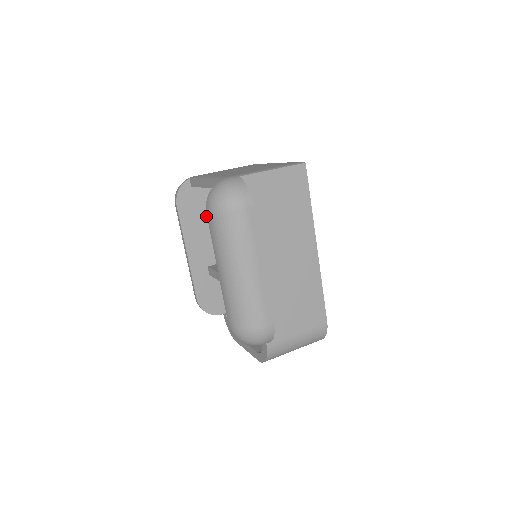
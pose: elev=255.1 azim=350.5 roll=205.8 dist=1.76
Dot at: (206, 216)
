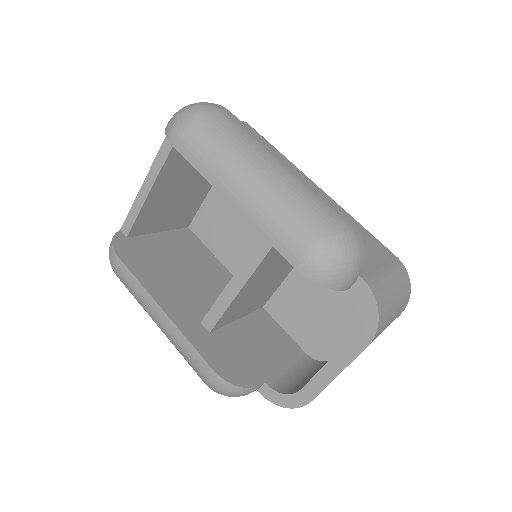
Dot at: (163, 266)
